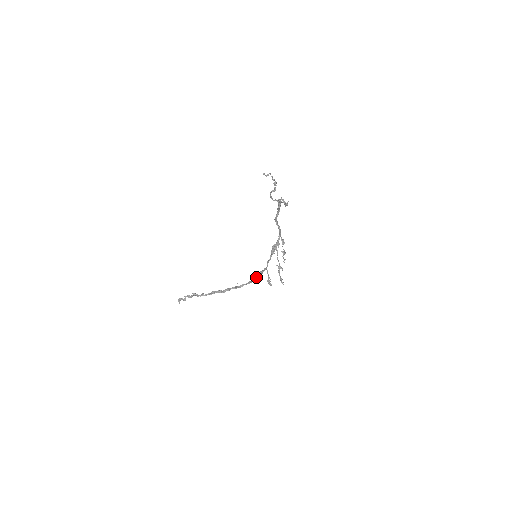
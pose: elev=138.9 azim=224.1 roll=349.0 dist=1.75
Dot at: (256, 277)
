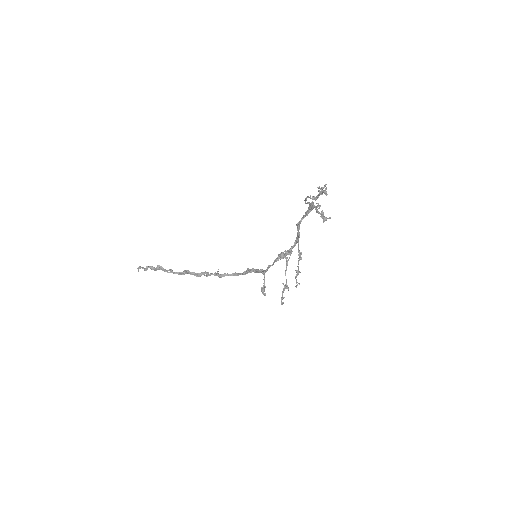
Dot at: (245, 271)
